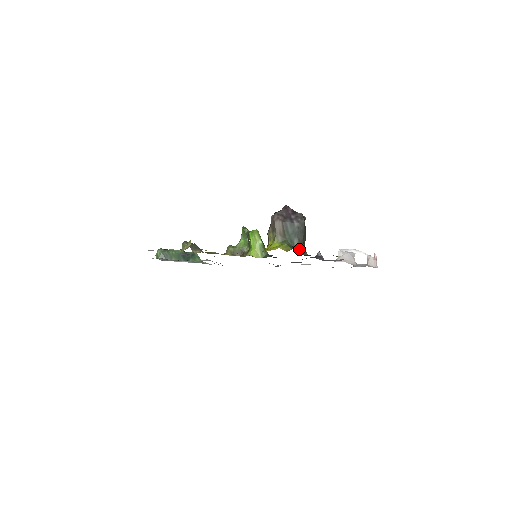
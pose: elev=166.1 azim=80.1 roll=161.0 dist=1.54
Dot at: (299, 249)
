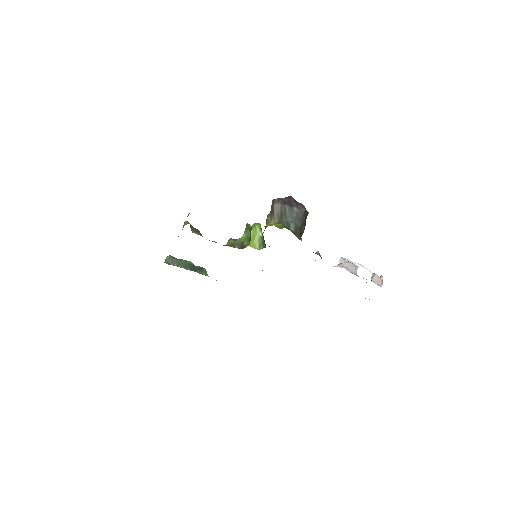
Dot at: (294, 232)
